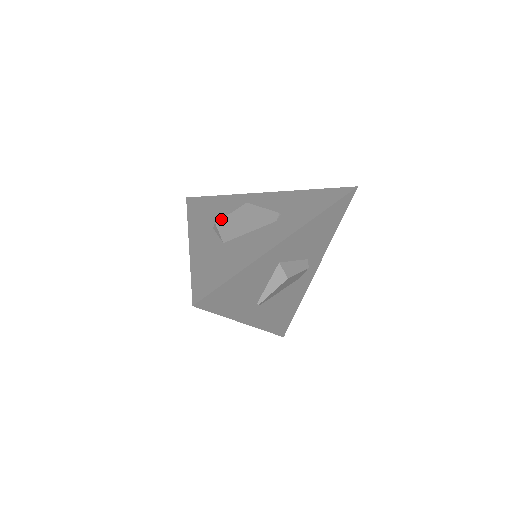
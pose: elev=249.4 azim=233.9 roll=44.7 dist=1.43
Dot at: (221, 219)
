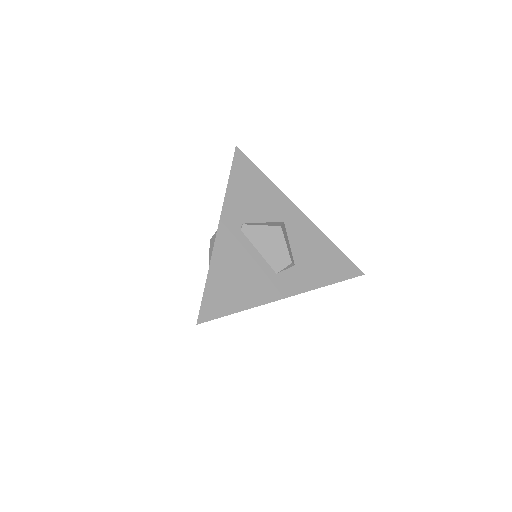
Dot at: occluded
